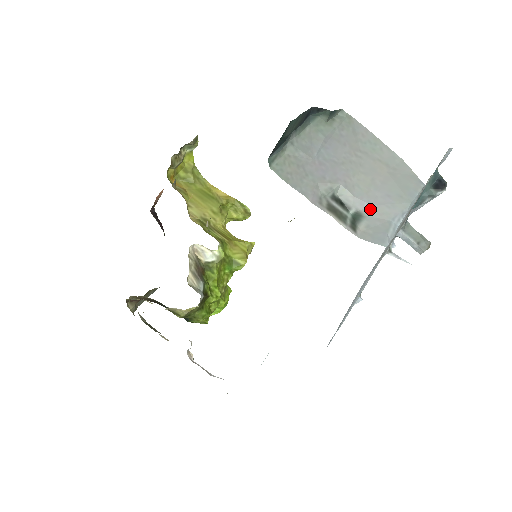
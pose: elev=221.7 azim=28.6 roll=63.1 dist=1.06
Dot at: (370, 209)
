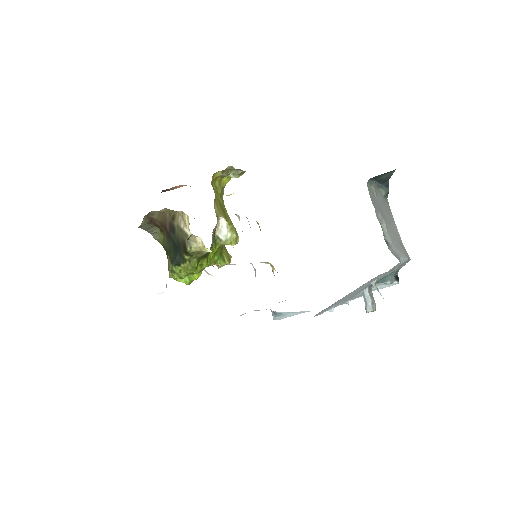
Dot at: (392, 245)
